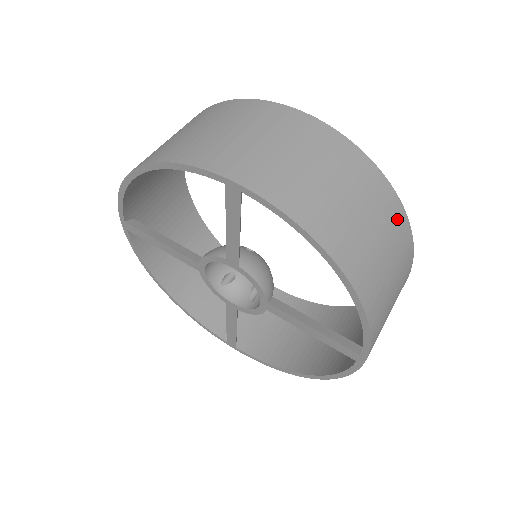
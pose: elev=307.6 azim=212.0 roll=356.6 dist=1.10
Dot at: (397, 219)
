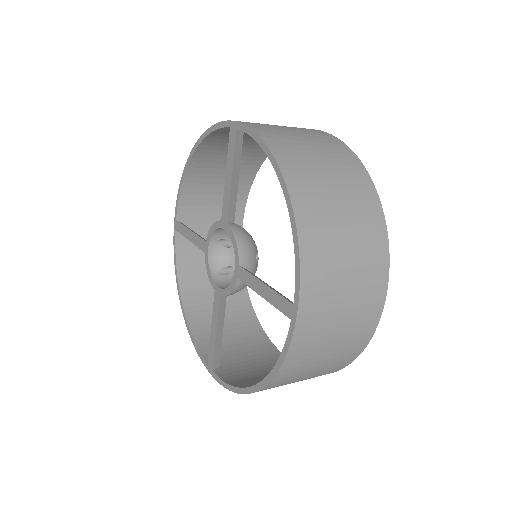
Dot at: (367, 198)
